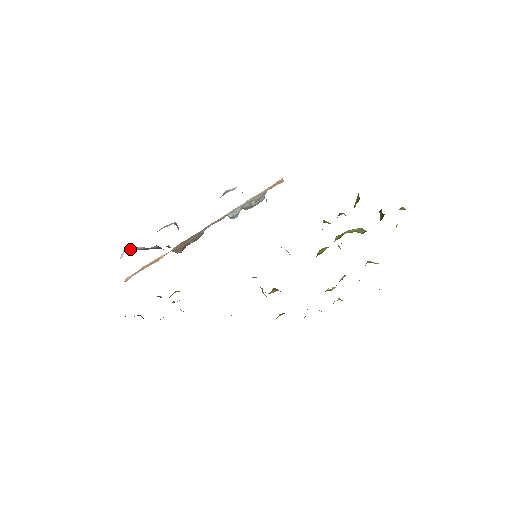
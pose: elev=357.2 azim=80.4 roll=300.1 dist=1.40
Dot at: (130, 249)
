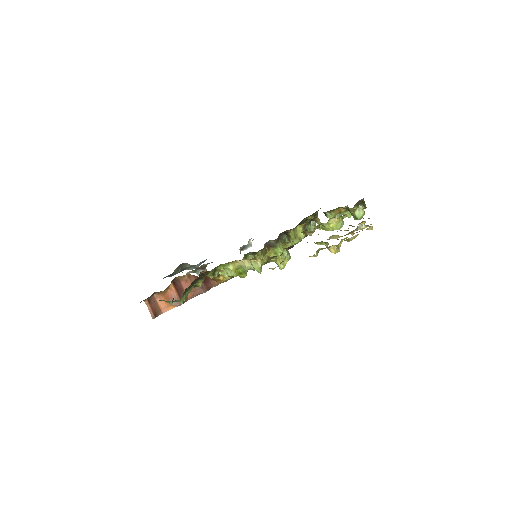
Dot at: occluded
